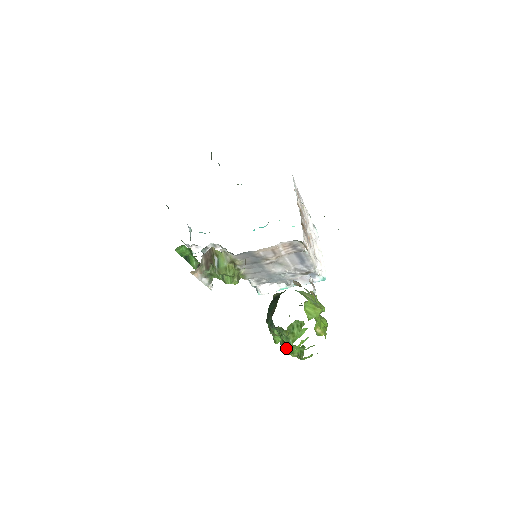
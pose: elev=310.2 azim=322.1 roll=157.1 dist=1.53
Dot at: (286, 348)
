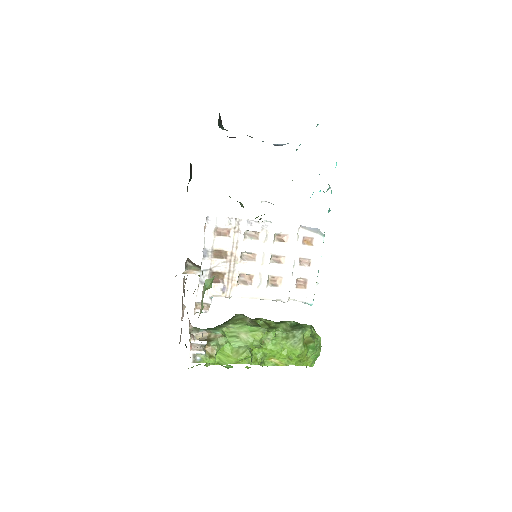
Dot at: occluded
